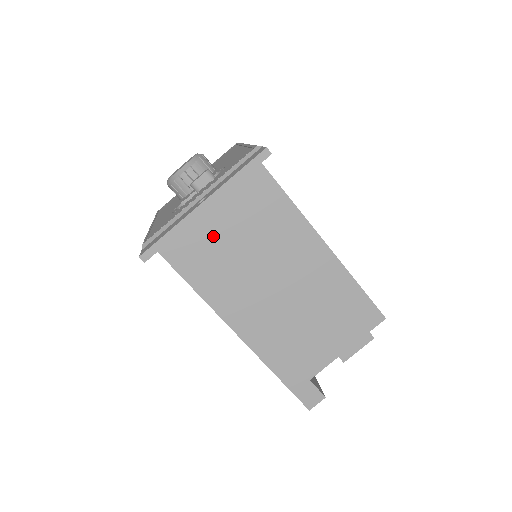
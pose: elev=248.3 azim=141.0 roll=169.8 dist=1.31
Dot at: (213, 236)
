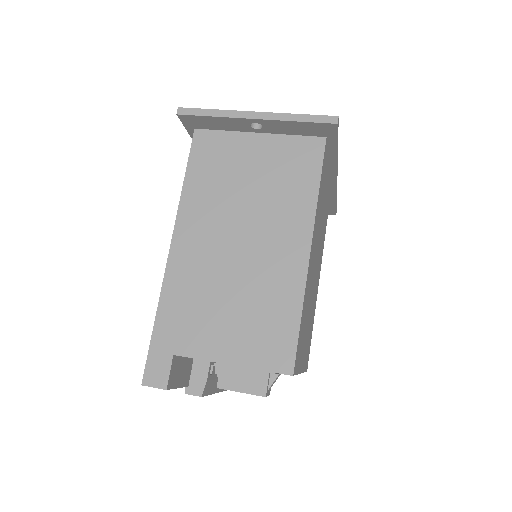
Dot at: (239, 157)
